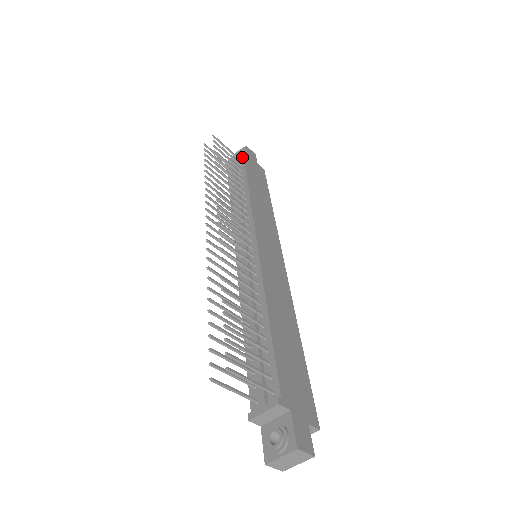
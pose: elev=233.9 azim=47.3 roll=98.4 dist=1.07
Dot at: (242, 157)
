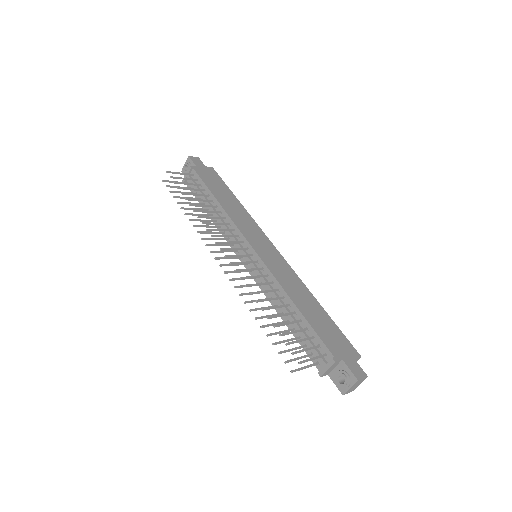
Dot at: (195, 172)
